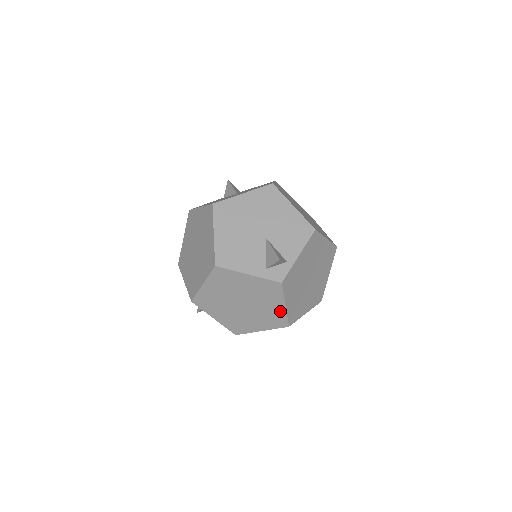
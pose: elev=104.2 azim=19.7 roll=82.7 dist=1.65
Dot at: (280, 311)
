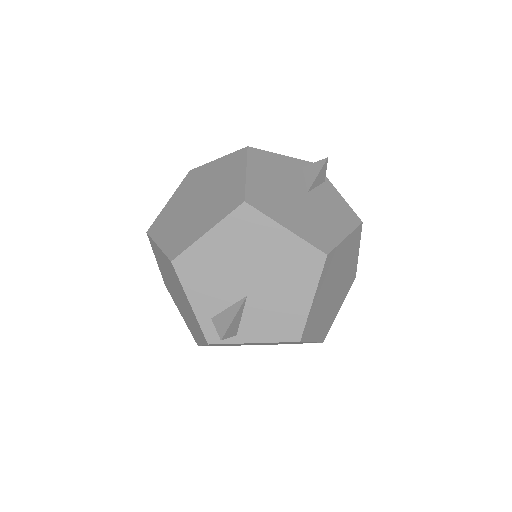
Dot at: (198, 338)
